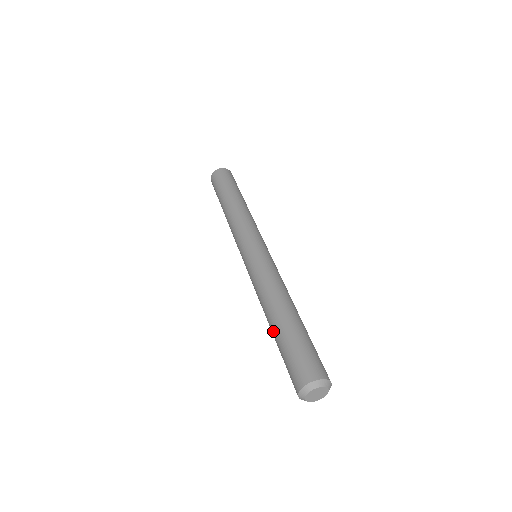
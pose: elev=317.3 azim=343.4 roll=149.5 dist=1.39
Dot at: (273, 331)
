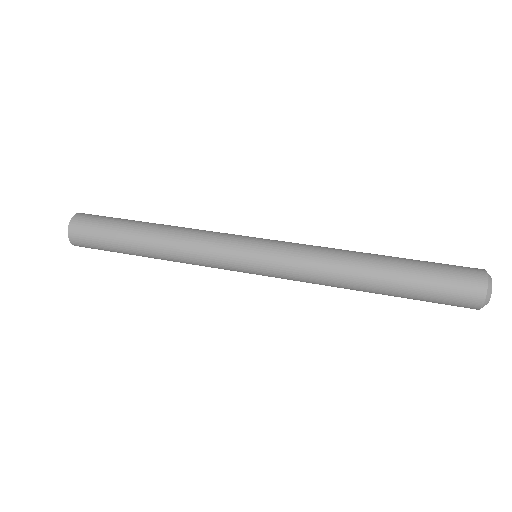
Dot at: (388, 291)
